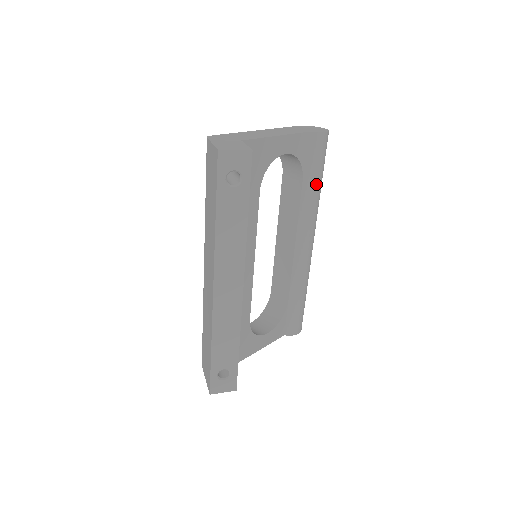
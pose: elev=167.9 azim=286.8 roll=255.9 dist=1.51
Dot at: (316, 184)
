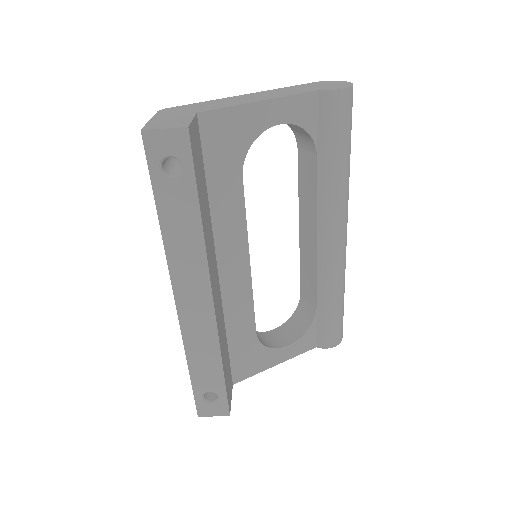
Dot at: (337, 161)
